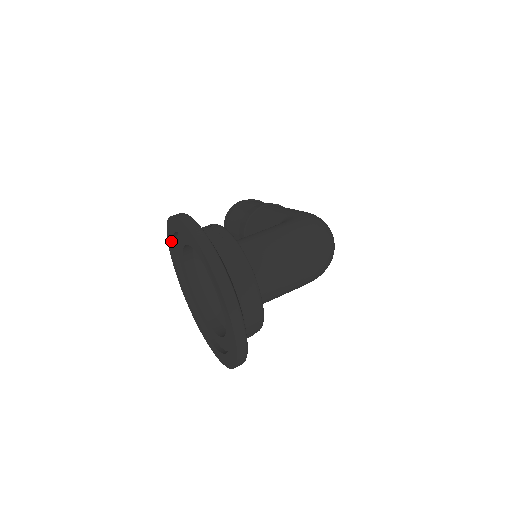
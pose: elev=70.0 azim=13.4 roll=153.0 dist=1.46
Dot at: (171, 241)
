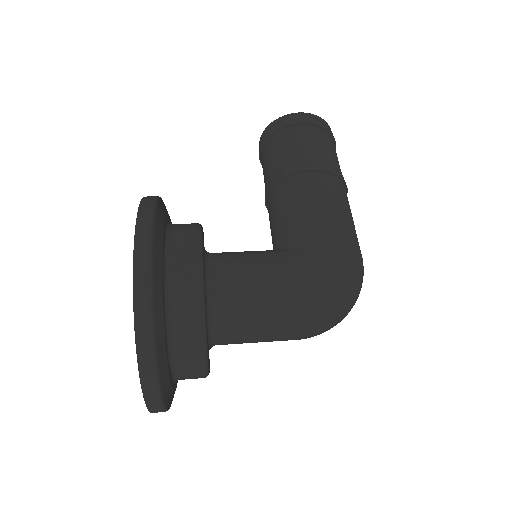
Dot at: occluded
